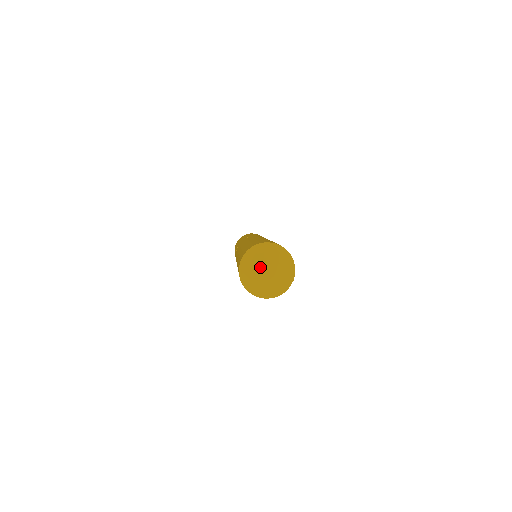
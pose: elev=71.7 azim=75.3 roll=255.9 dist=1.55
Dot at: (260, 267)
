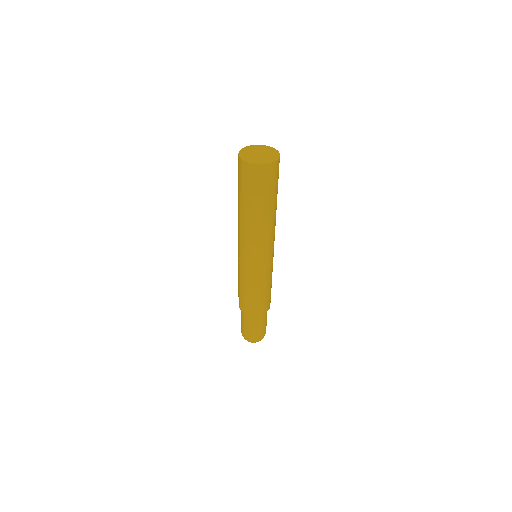
Dot at: (253, 148)
